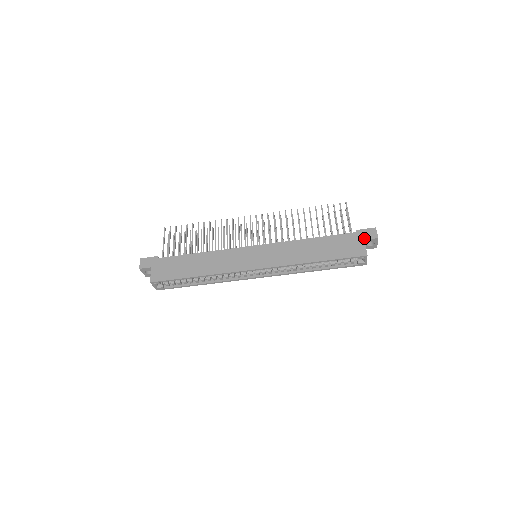
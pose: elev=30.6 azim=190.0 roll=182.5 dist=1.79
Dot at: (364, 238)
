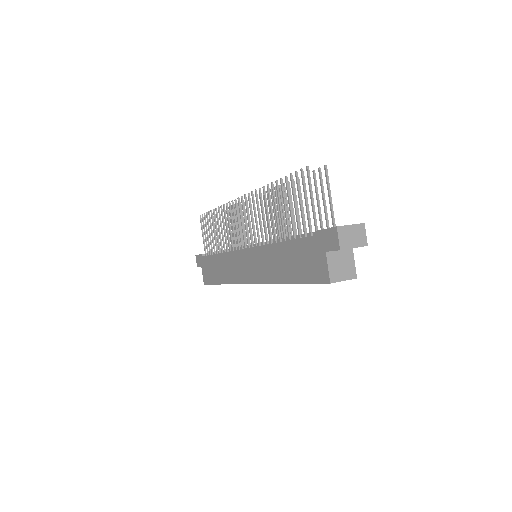
Dot at: (325, 248)
